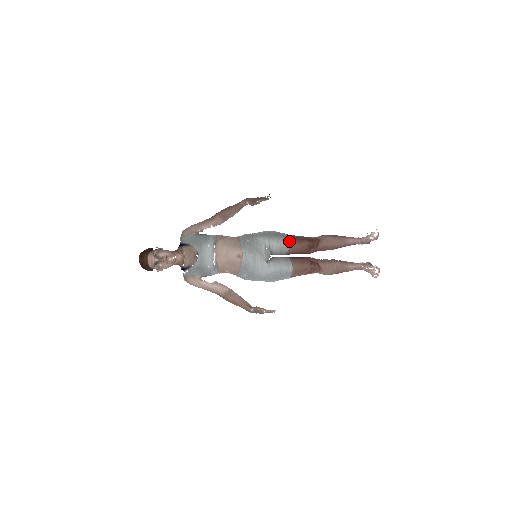
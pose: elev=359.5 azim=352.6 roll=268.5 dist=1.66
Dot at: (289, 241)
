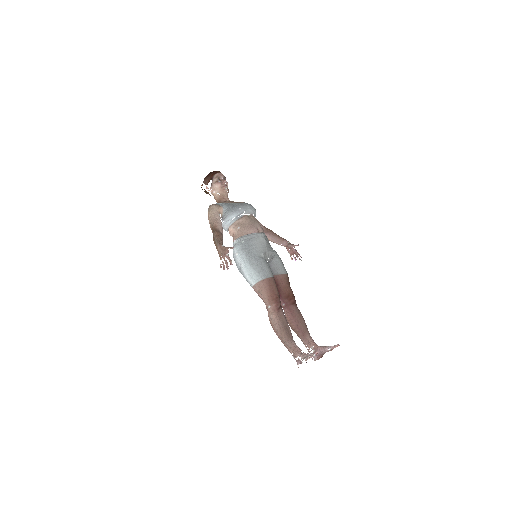
Dot at: (286, 273)
